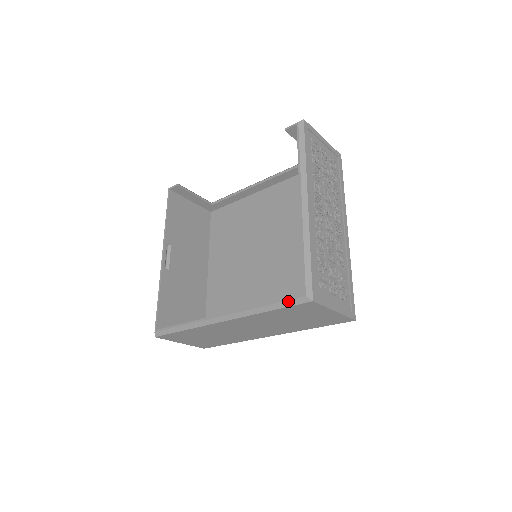
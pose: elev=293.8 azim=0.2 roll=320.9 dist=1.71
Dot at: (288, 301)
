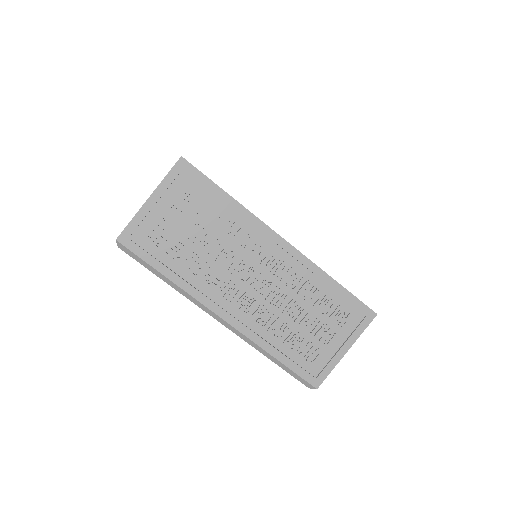
Dot at: occluded
